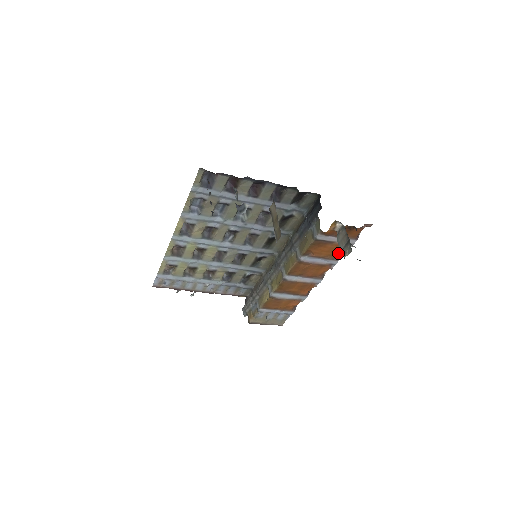
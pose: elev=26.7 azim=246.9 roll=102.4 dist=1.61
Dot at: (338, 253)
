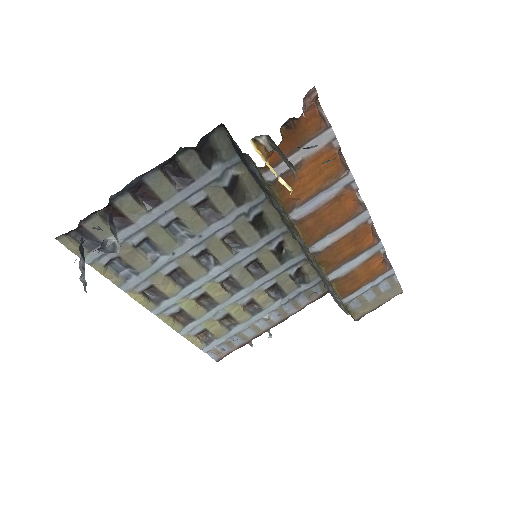
Dot at: (333, 166)
